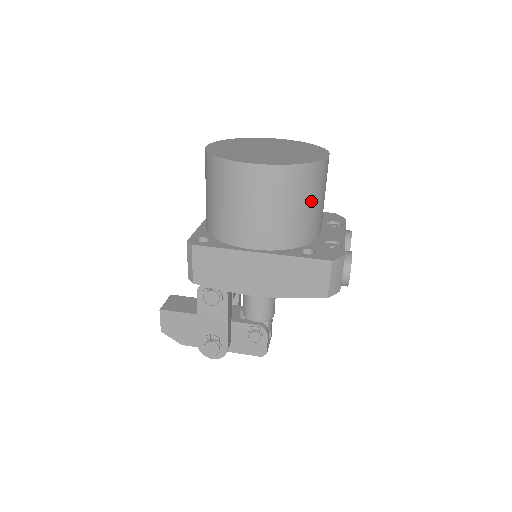
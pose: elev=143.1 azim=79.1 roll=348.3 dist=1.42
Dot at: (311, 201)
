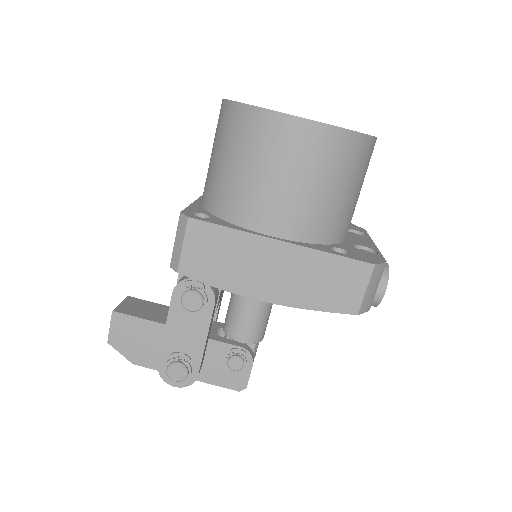
Dot at: (353, 186)
